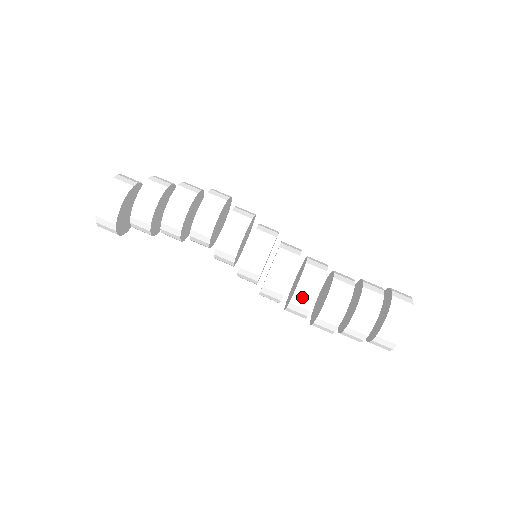
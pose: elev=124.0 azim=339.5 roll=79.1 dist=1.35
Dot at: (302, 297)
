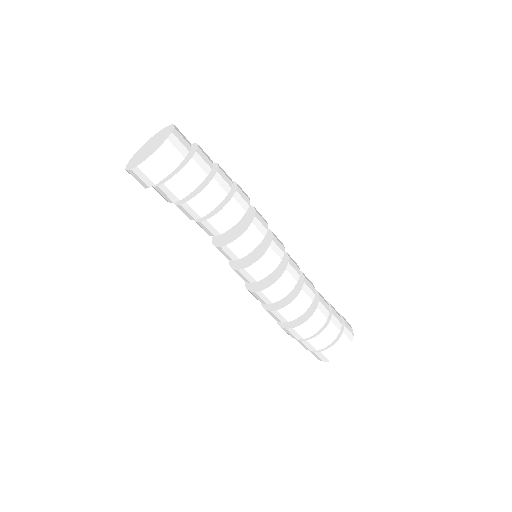
Dot at: (303, 299)
